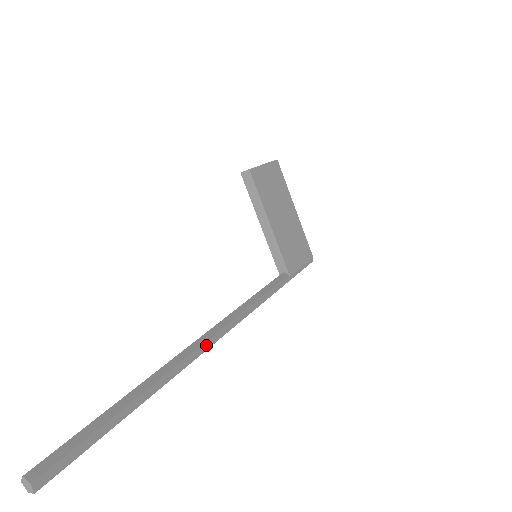
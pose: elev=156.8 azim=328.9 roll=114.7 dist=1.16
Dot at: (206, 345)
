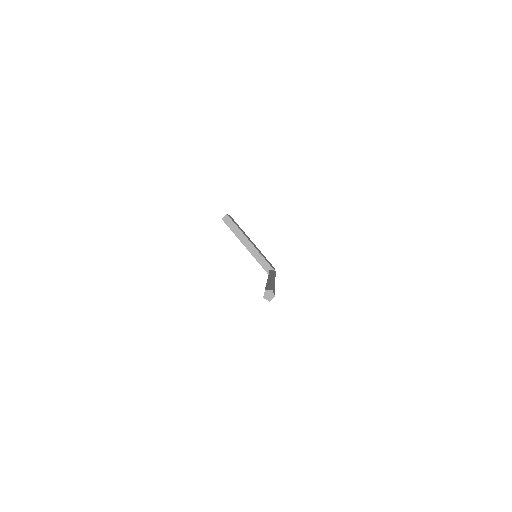
Dot at: (274, 279)
